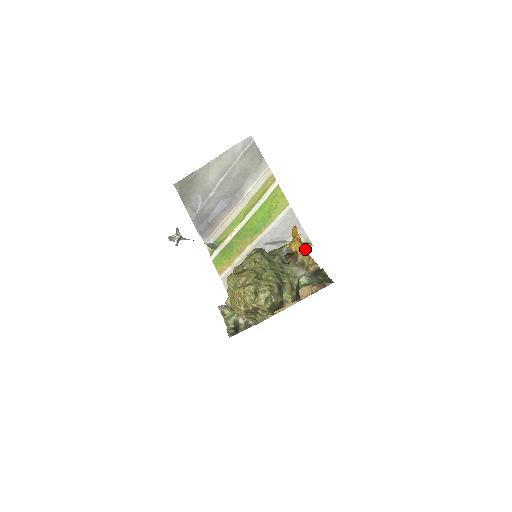
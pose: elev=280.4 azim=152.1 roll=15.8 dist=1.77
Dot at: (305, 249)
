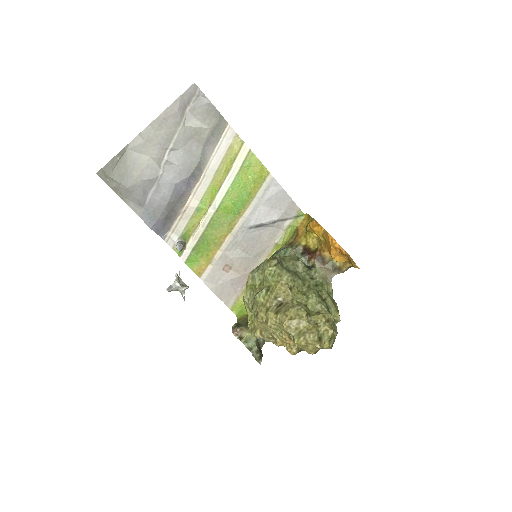
Dot at: (351, 261)
